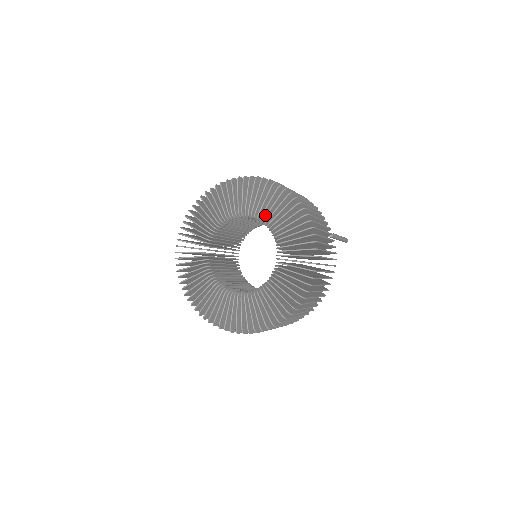
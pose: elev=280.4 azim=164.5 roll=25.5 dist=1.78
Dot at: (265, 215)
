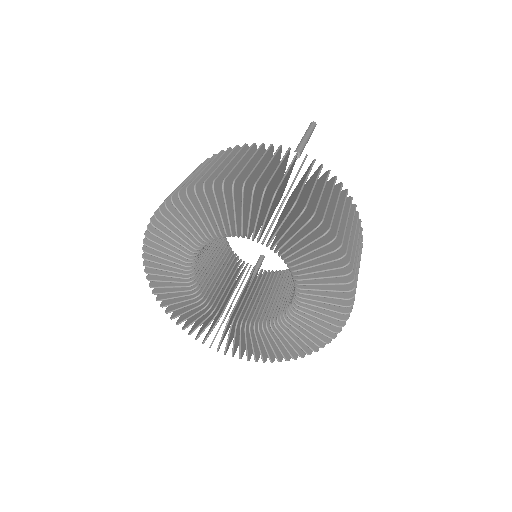
Dot at: (218, 230)
